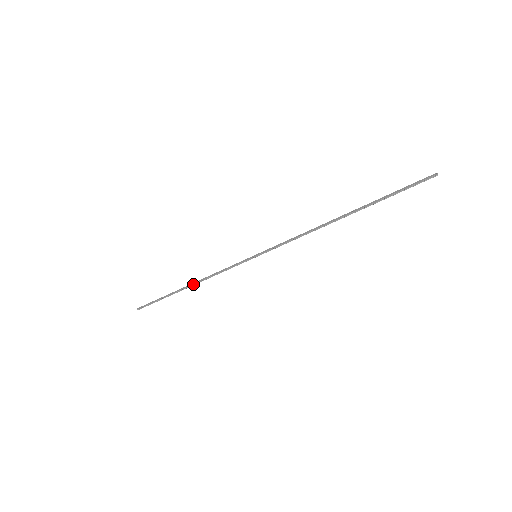
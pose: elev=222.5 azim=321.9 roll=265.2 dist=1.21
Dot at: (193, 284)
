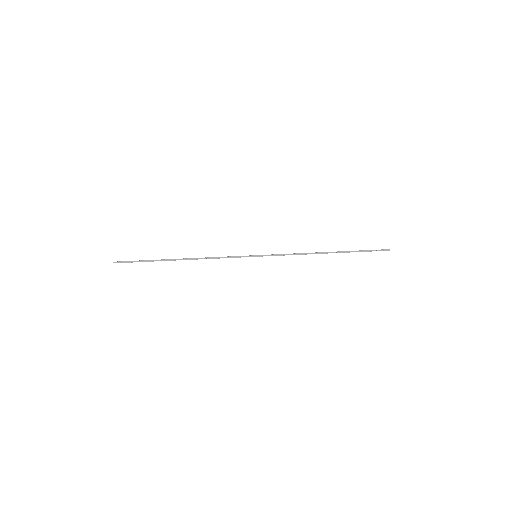
Dot at: occluded
